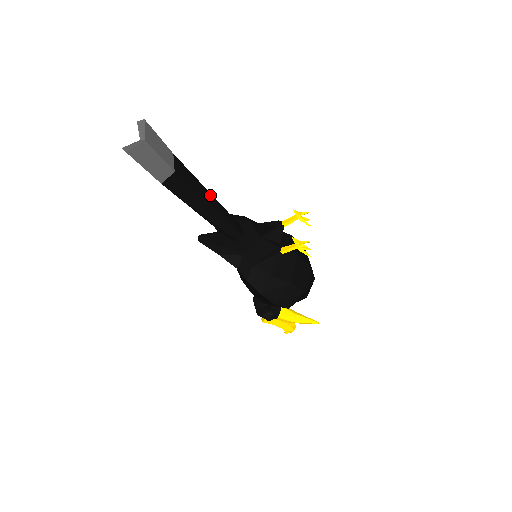
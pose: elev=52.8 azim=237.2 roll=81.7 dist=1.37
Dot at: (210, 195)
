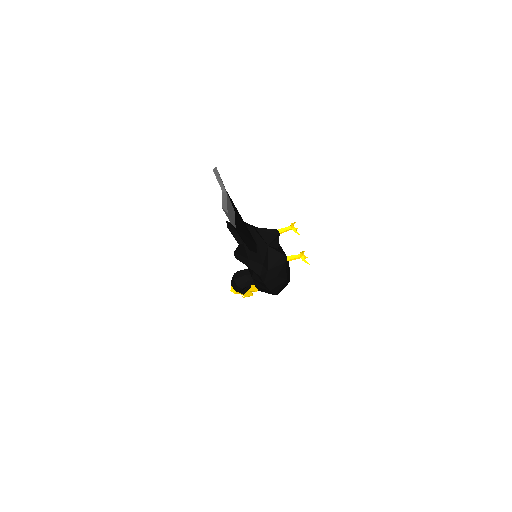
Dot at: occluded
